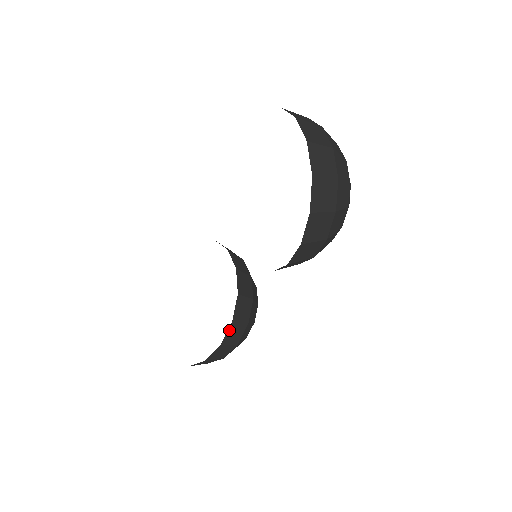
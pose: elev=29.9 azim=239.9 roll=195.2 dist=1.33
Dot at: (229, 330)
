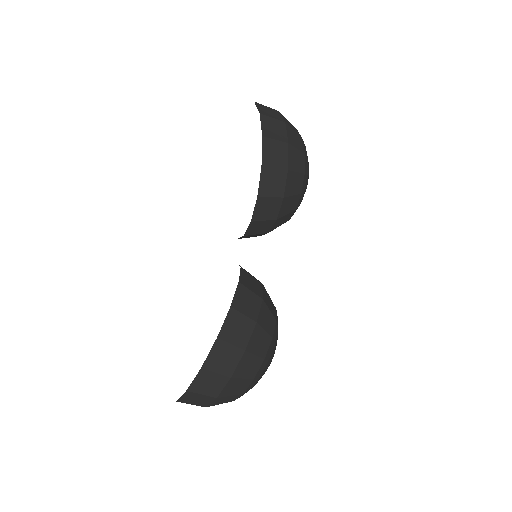
Dot at: (238, 292)
